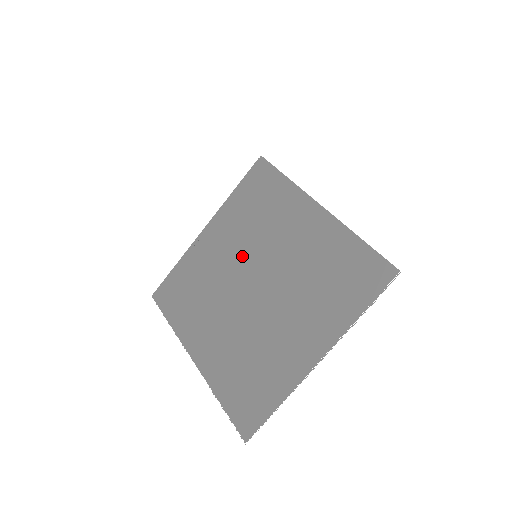
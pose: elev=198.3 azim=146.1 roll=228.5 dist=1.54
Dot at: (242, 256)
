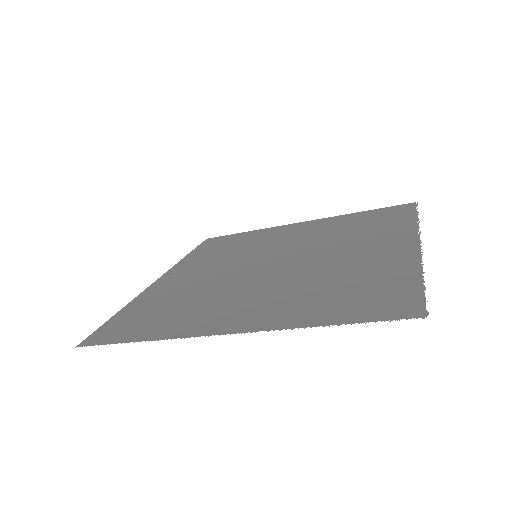
Dot at: (236, 263)
